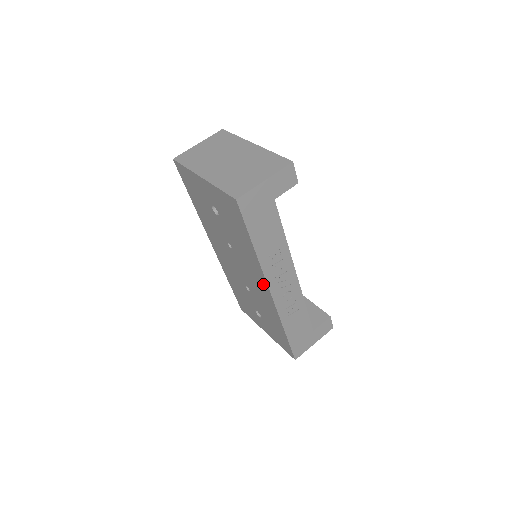
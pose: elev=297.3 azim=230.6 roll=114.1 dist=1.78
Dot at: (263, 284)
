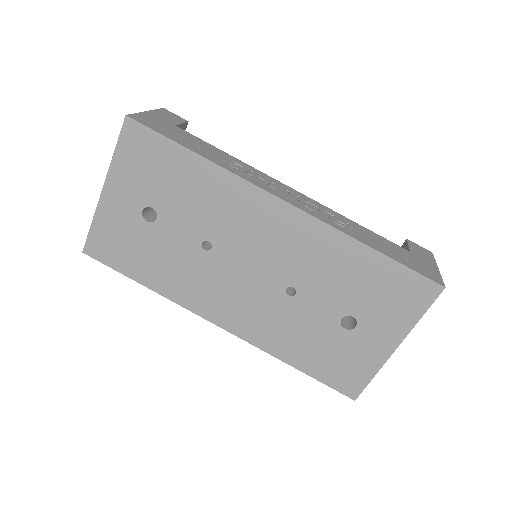
Dot at: (267, 207)
